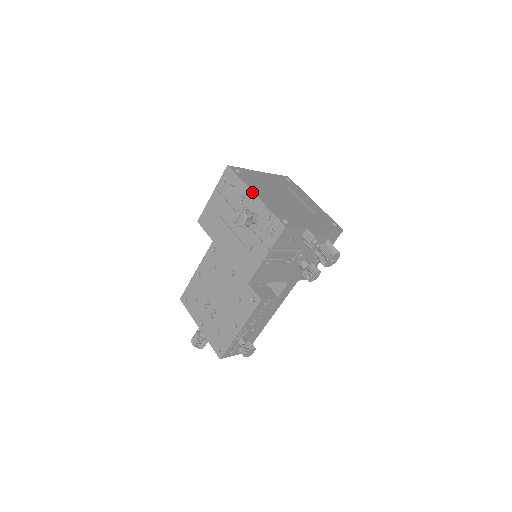
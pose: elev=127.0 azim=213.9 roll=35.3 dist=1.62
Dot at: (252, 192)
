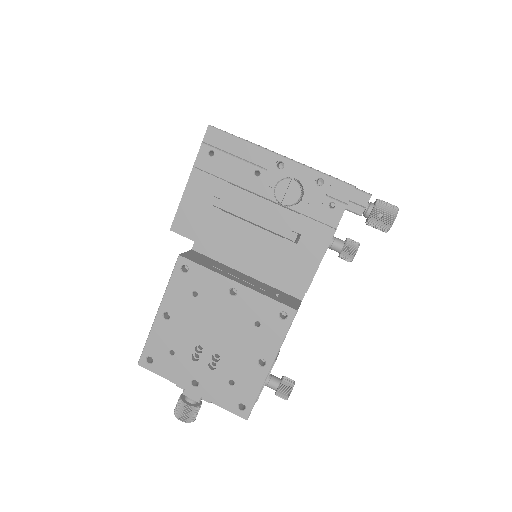
Dot at: (274, 153)
